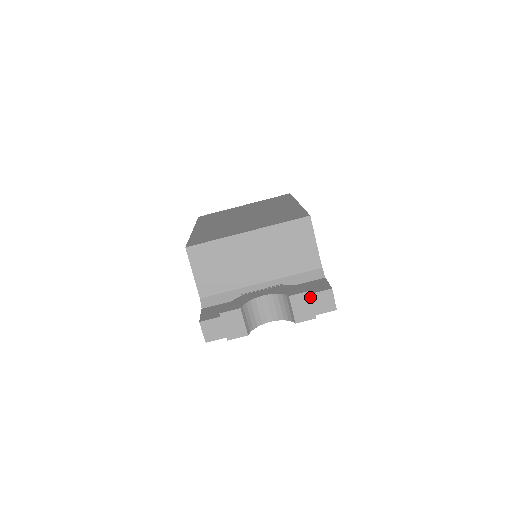
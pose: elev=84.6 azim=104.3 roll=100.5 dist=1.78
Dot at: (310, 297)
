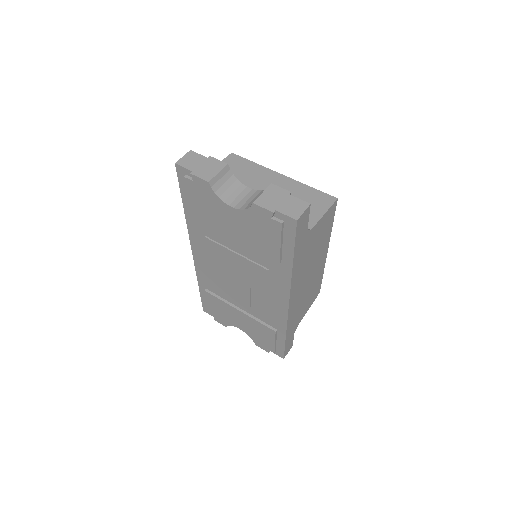
Dot at: (286, 196)
